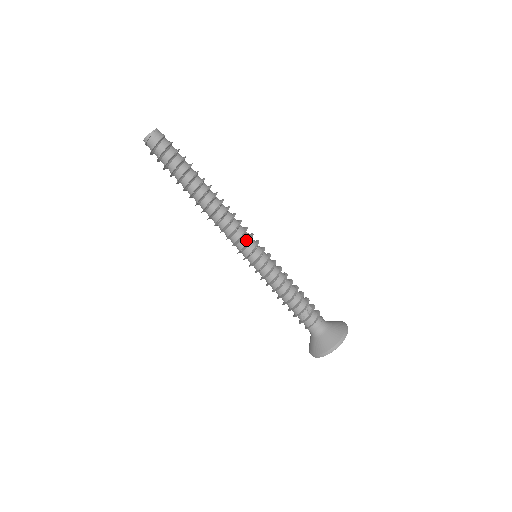
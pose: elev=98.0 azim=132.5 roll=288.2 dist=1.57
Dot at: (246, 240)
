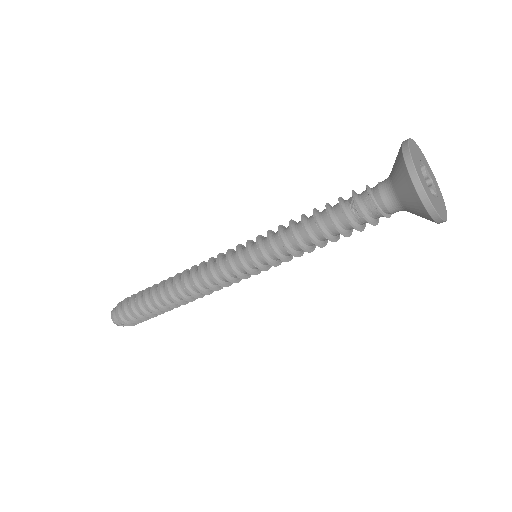
Dot at: (225, 258)
